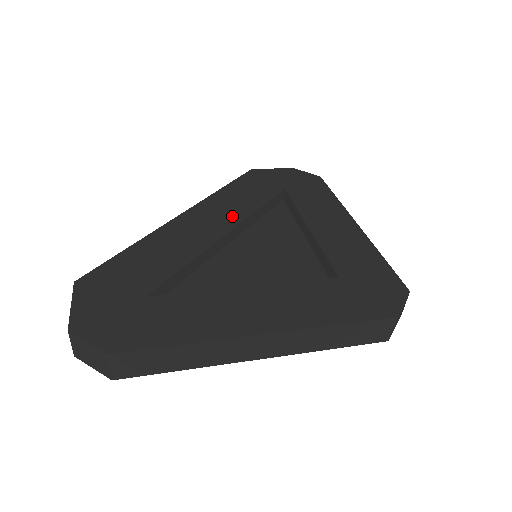
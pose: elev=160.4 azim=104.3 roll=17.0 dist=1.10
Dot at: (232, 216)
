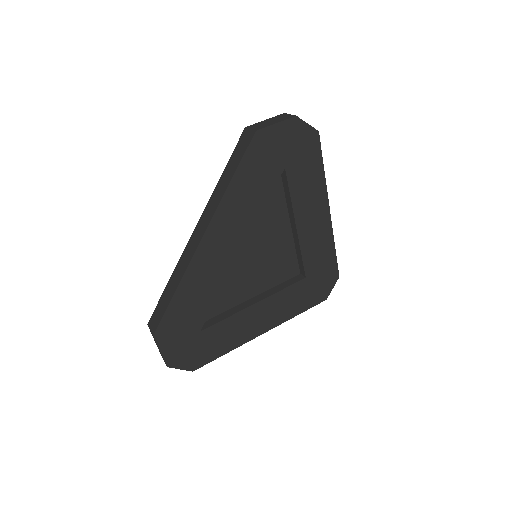
Dot at: (243, 229)
